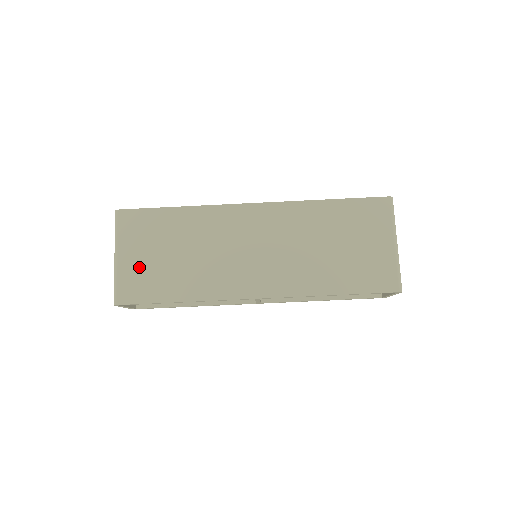
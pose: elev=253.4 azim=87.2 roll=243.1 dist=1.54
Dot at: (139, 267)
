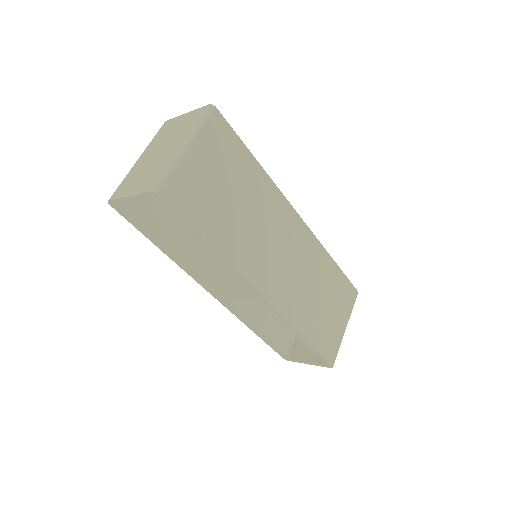
Dot at: (200, 179)
